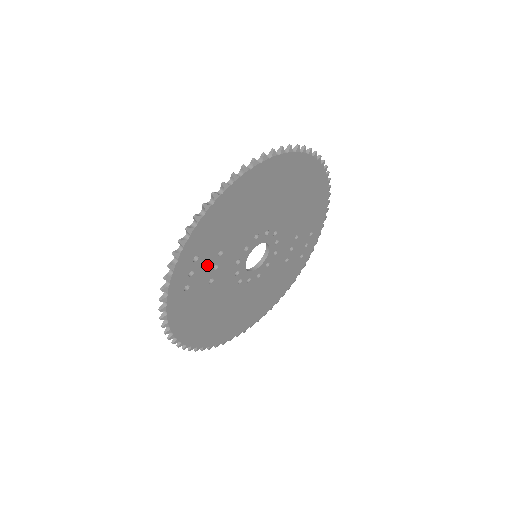
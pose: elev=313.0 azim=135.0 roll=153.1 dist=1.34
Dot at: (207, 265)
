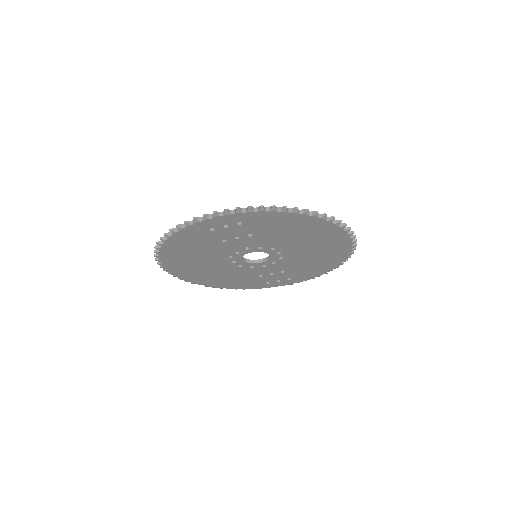
Dot at: (237, 232)
